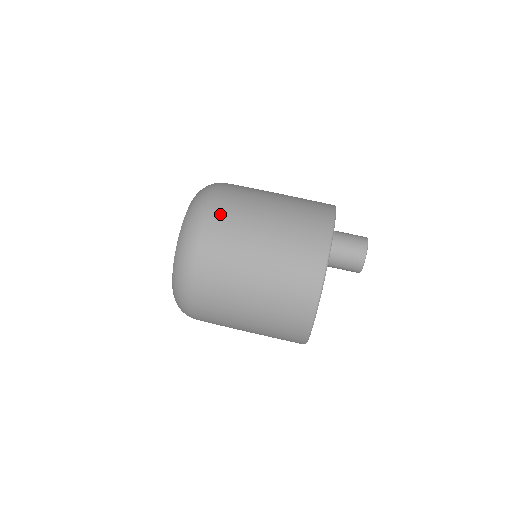
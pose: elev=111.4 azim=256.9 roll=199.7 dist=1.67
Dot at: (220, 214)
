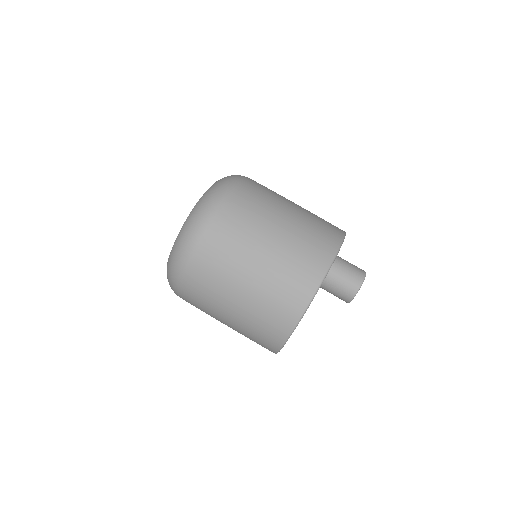
Dot at: (235, 206)
